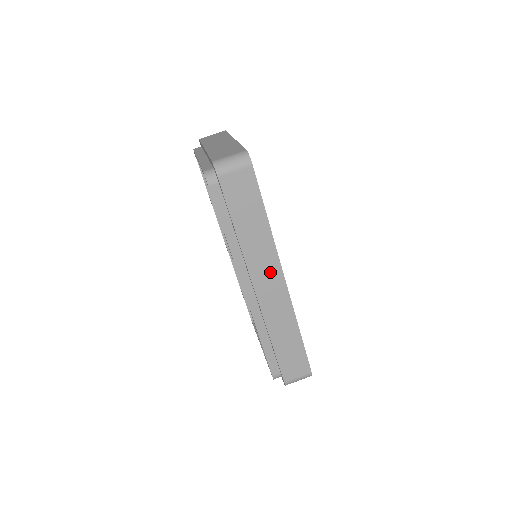
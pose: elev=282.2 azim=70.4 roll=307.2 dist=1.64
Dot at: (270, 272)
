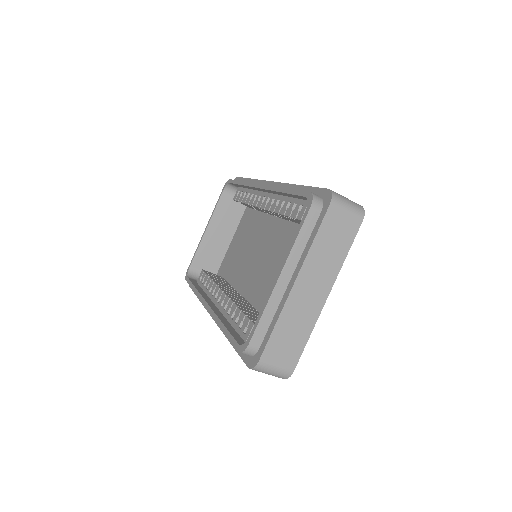
Dot at: occluded
